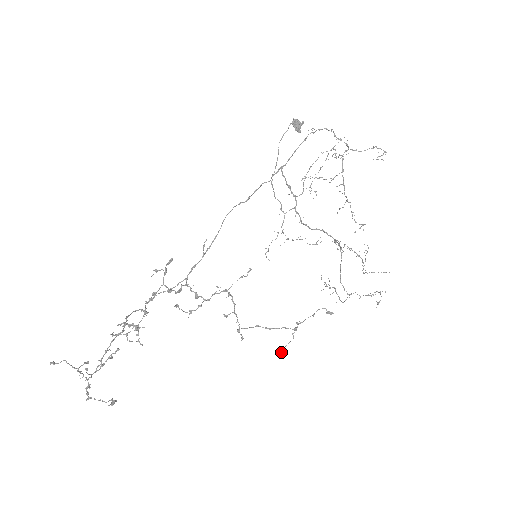
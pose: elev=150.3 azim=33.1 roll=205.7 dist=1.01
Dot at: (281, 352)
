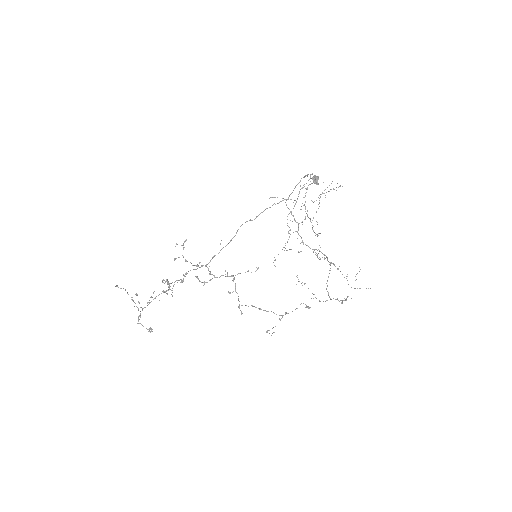
Dot at: (268, 330)
